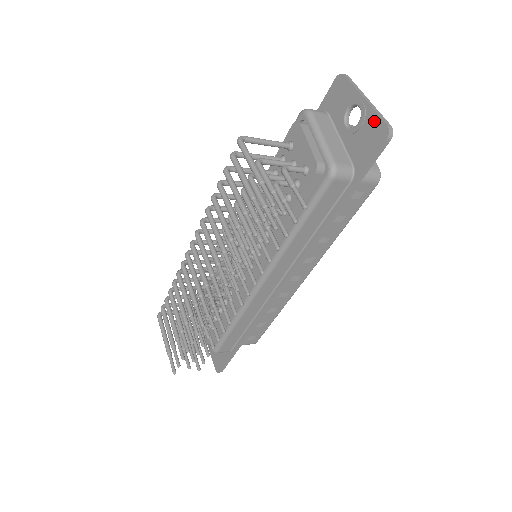
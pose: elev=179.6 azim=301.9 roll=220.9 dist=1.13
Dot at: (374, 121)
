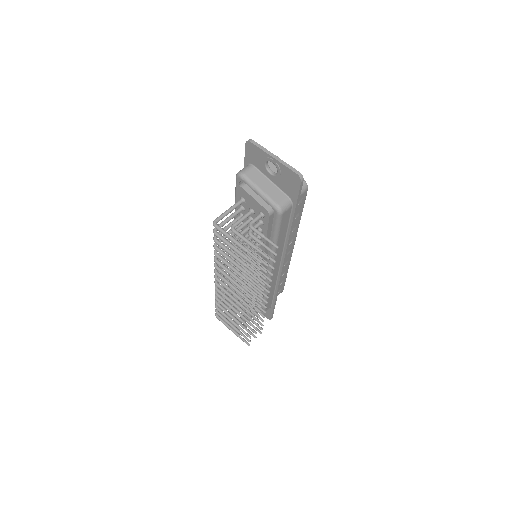
Dot at: (287, 171)
